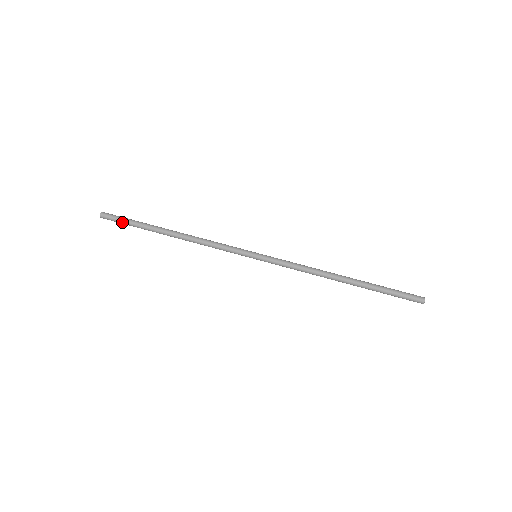
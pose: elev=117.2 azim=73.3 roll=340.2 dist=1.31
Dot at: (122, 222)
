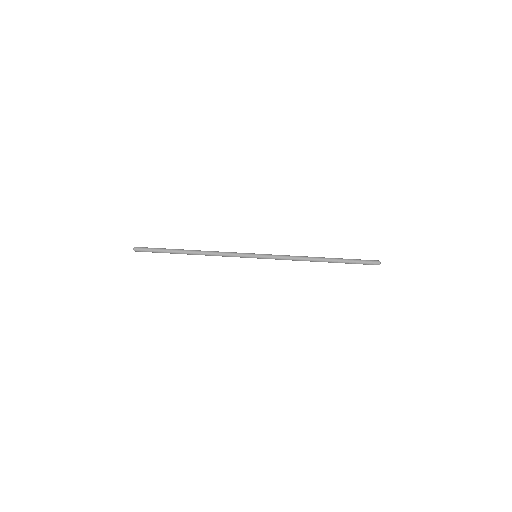
Dot at: (152, 251)
